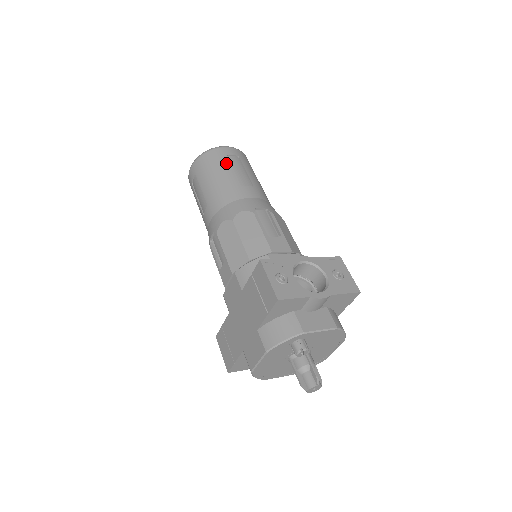
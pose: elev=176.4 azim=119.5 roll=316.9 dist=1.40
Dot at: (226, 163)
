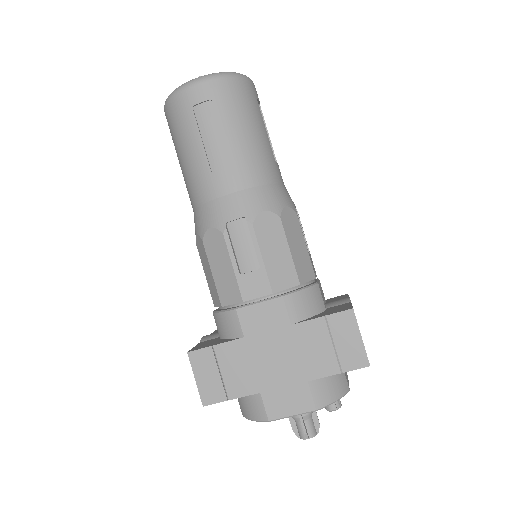
Dot at: (259, 113)
